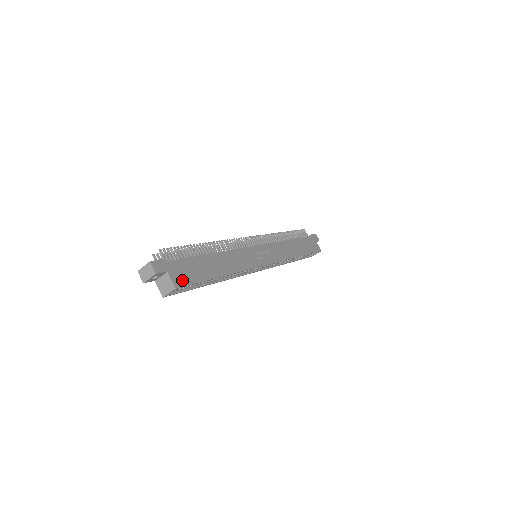
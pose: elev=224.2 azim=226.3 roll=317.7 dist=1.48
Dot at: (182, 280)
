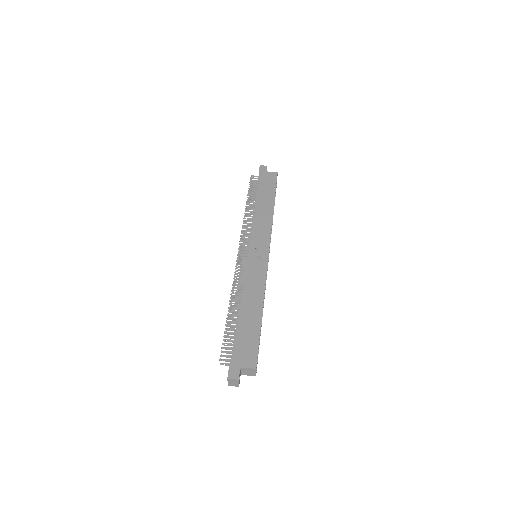
Dot at: (252, 358)
